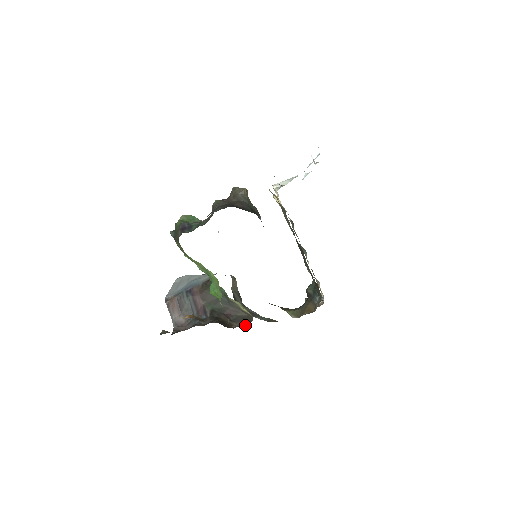
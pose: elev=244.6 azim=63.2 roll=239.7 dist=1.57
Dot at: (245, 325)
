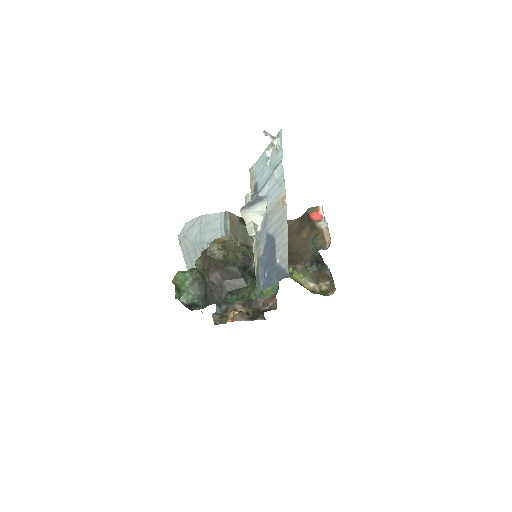
Dot at: (273, 295)
